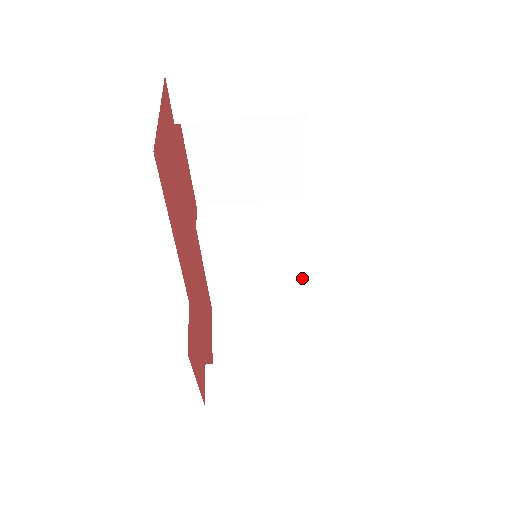
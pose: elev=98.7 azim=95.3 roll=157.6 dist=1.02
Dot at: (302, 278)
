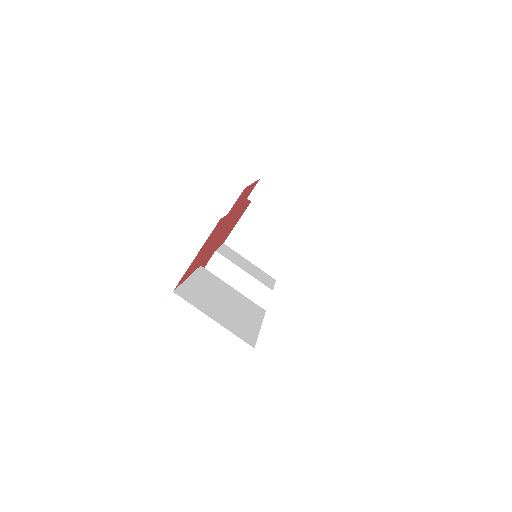
Dot at: occluded
